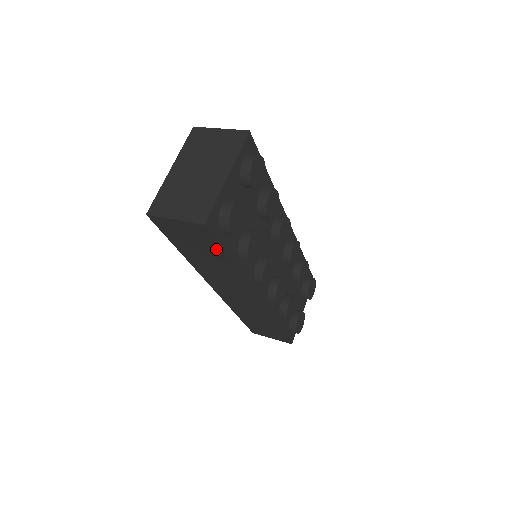
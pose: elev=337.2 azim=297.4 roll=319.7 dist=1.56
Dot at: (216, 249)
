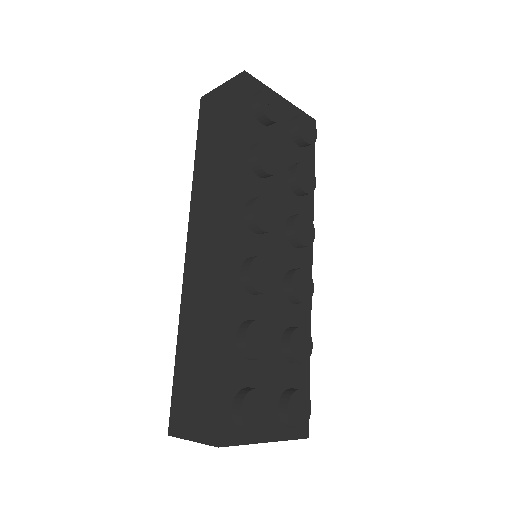
Dot at: (235, 117)
